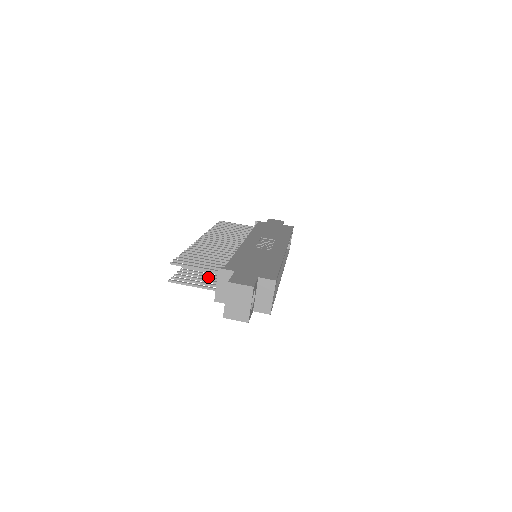
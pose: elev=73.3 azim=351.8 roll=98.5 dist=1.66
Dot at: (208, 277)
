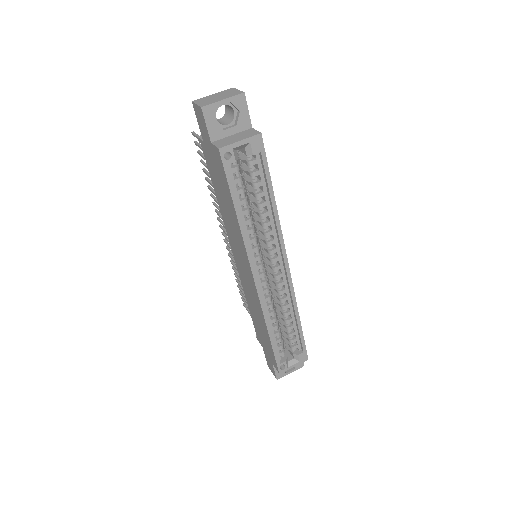
Dot at: occluded
